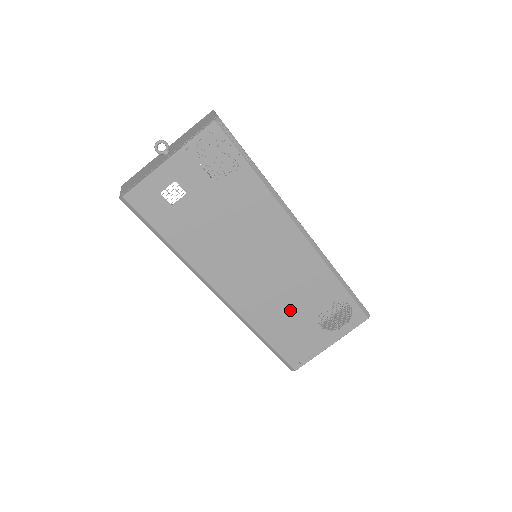
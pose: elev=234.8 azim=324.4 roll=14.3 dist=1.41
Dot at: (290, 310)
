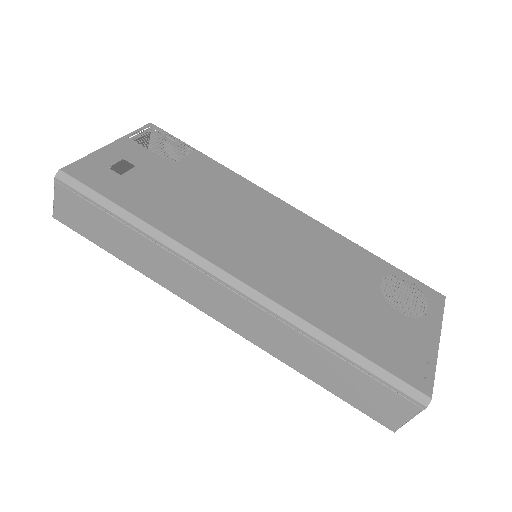
Dot at: (343, 292)
